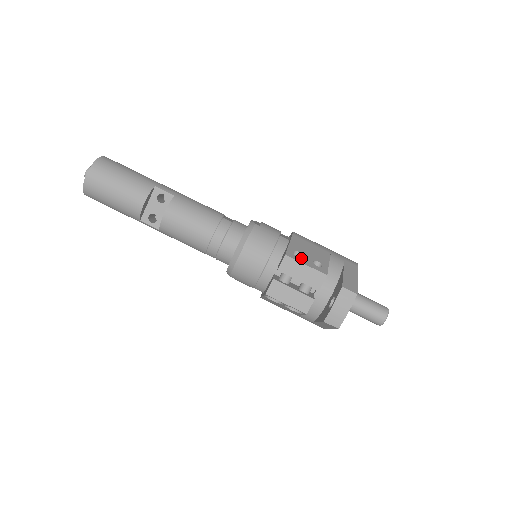
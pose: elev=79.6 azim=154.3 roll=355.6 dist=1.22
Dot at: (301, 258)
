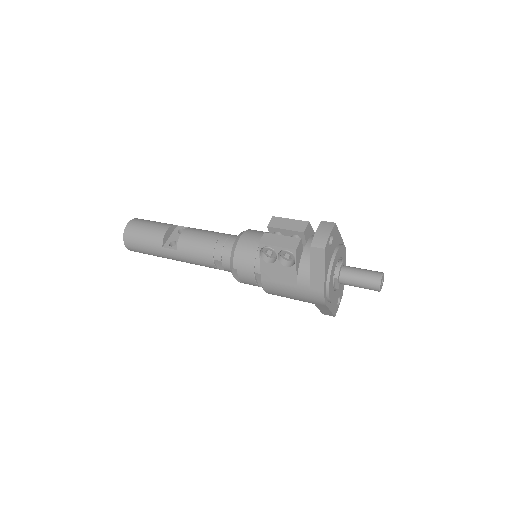
Dot at: occluded
